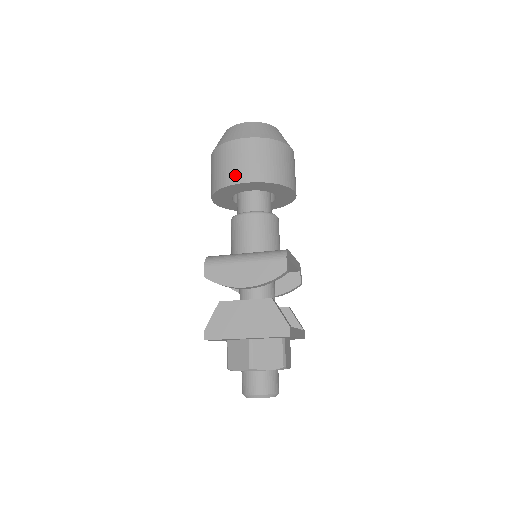
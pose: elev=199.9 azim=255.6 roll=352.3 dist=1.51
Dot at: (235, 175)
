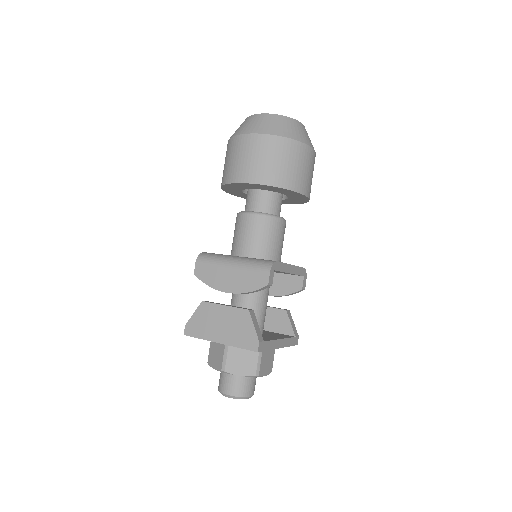
Dot at: (239, 173)
